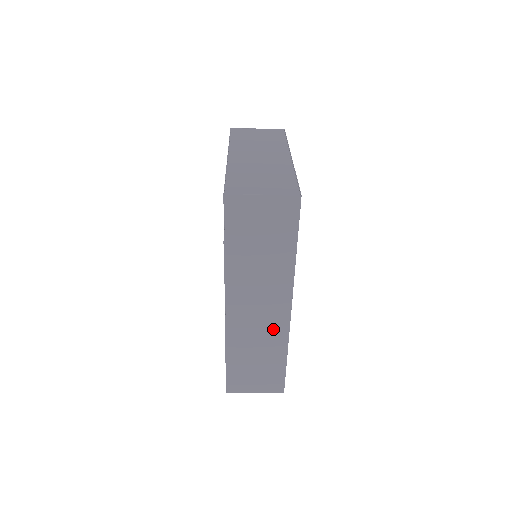
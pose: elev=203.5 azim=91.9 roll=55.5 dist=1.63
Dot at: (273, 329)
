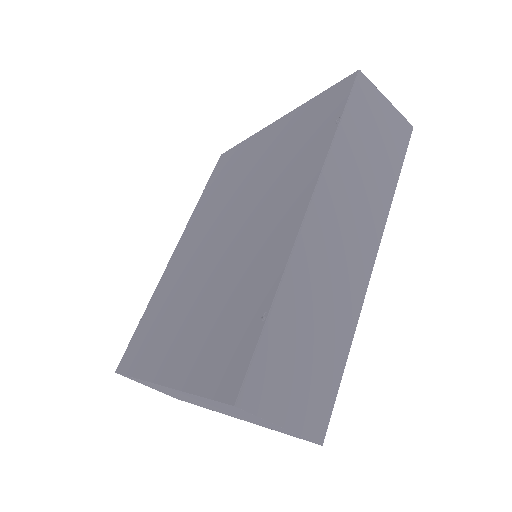
Dot at: (348, 285)
